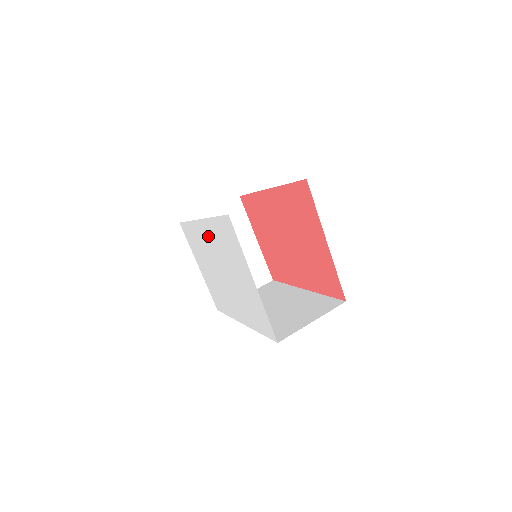
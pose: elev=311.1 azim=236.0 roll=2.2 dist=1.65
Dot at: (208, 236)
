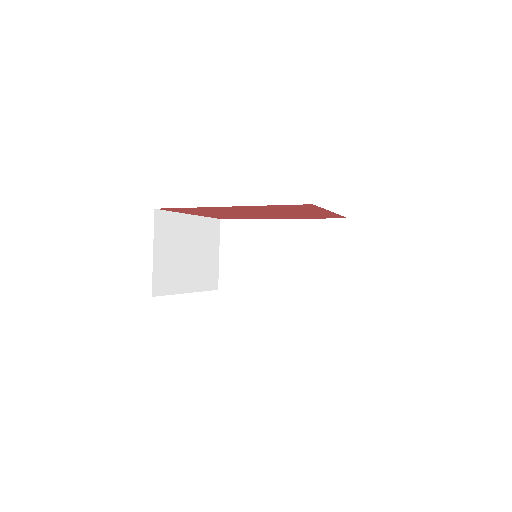
Dot at: occluded
